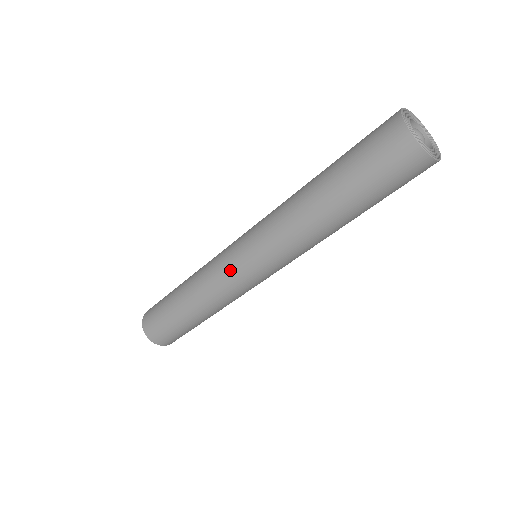
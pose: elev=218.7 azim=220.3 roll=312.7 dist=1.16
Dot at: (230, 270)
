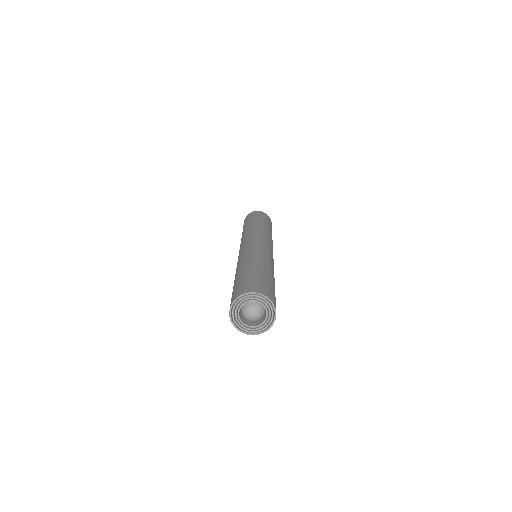
Dot at: occluded
